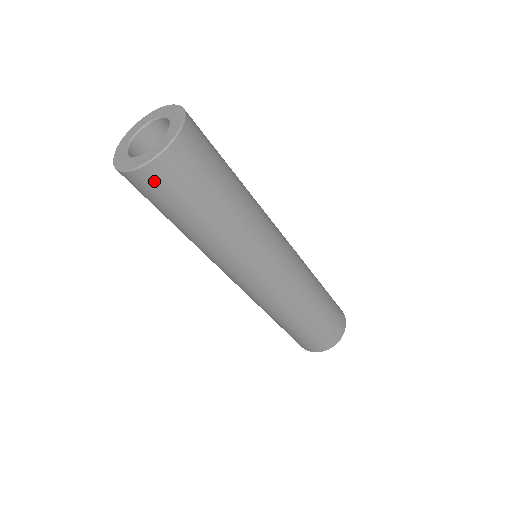
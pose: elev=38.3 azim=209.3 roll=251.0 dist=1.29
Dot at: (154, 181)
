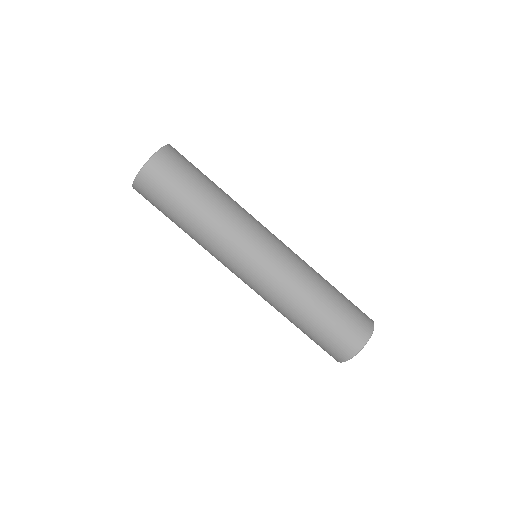
Dot at: (154, 175)
